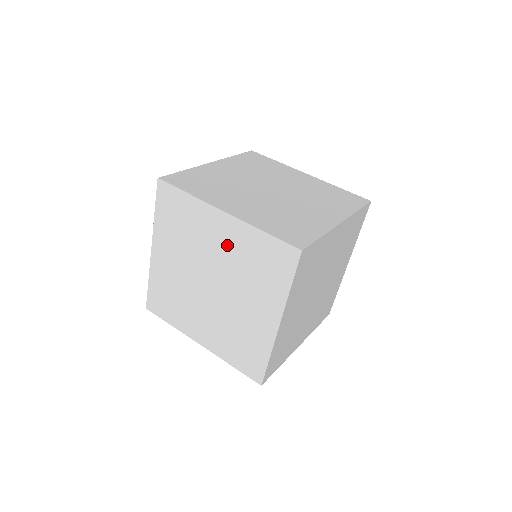
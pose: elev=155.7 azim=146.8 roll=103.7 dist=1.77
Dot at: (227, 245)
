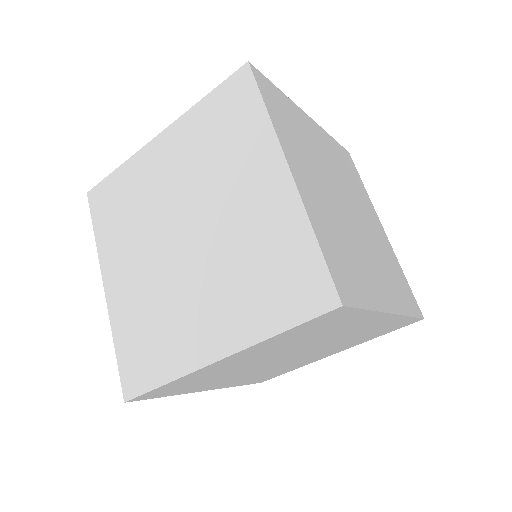
Dot at: (261, 354)
